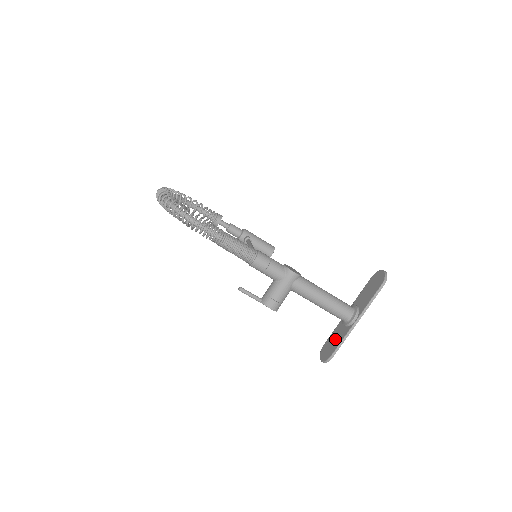
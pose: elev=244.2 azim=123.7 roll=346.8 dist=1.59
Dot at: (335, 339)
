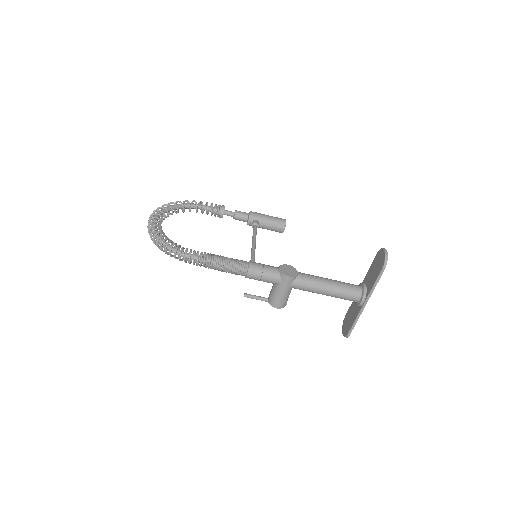
Dot at: (351, 316)
